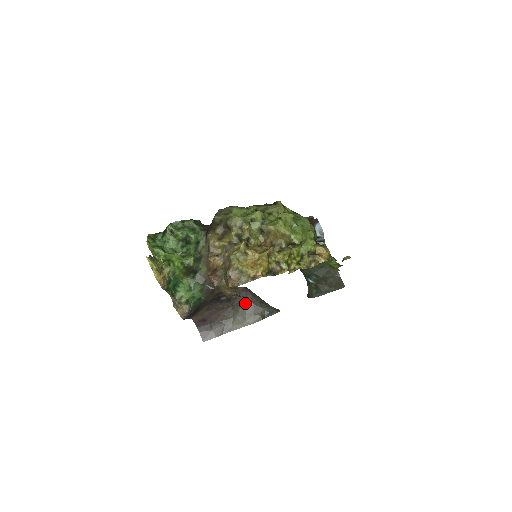
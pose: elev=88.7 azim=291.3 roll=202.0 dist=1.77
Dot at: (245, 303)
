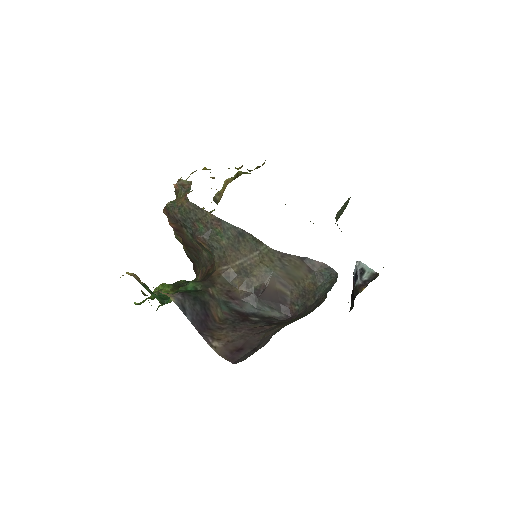
Dot at: occluded
